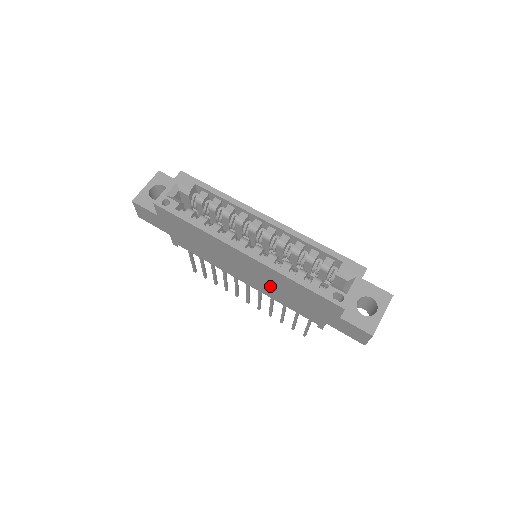
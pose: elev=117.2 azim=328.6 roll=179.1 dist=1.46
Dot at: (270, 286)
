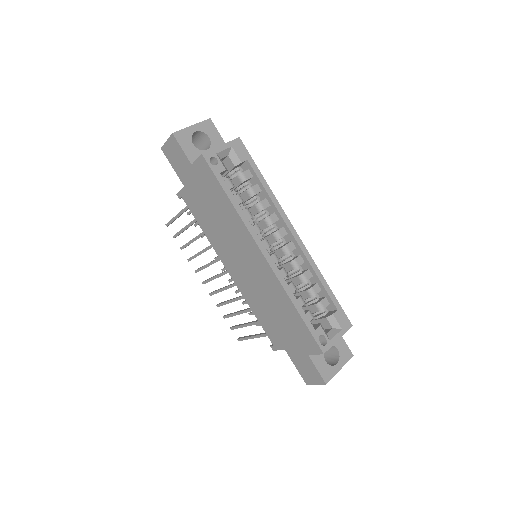
Dot at: (258, 293)
